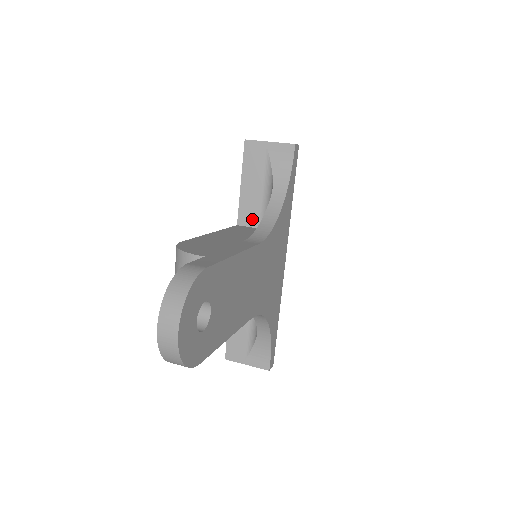
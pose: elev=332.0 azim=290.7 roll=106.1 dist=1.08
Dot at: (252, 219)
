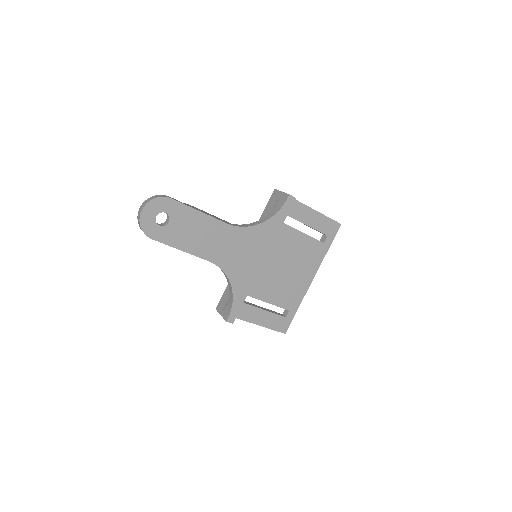
Dot at: occluded
